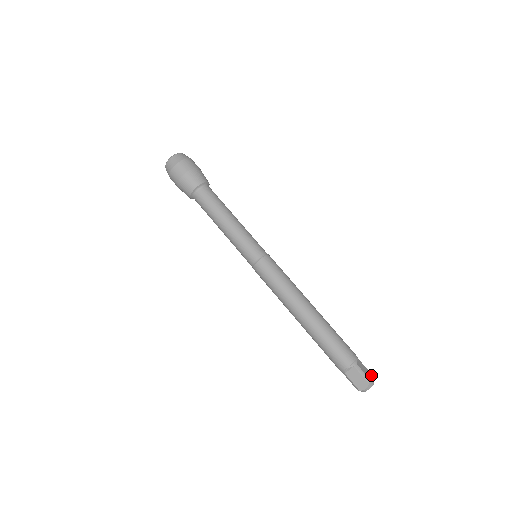
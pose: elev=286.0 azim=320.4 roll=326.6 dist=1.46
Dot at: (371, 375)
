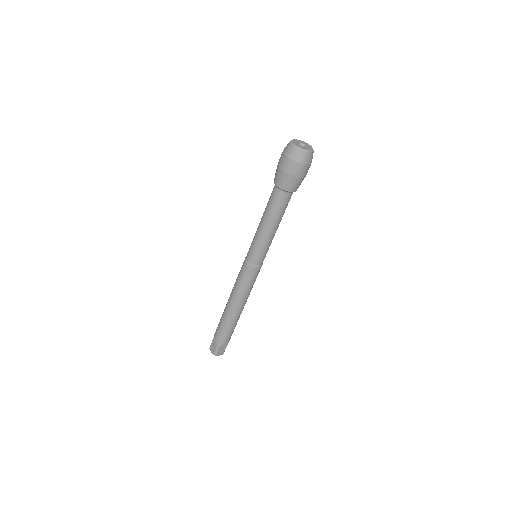
Dot at: (222, 353)
